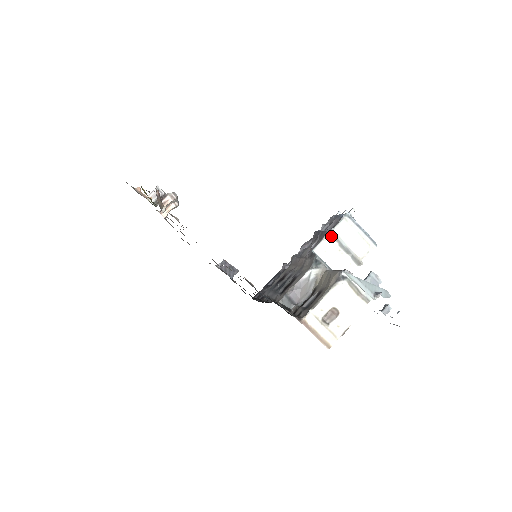
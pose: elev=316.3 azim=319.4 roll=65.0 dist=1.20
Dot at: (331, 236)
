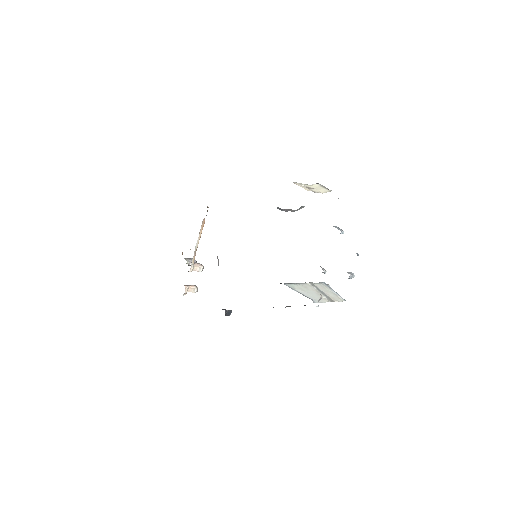
Dot at: (311, 284)
